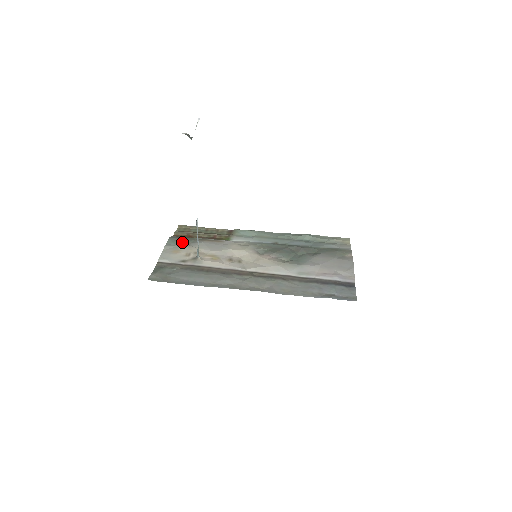
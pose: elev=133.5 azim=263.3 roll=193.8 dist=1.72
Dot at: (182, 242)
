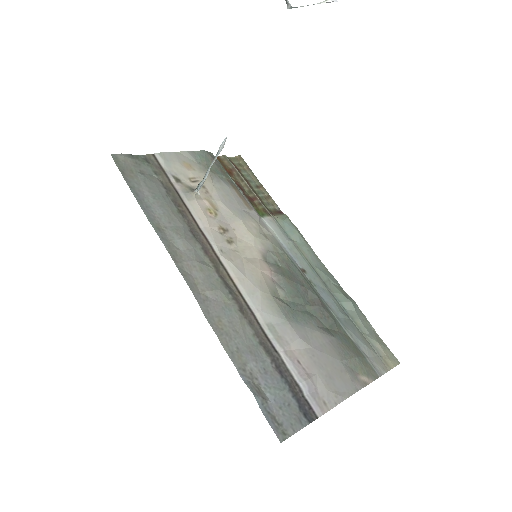
Dot at: occluded
